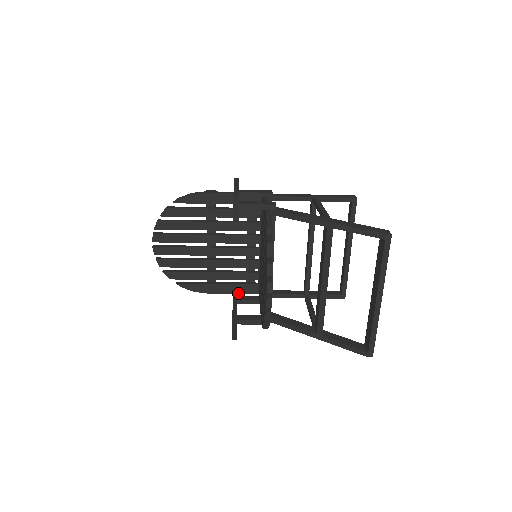
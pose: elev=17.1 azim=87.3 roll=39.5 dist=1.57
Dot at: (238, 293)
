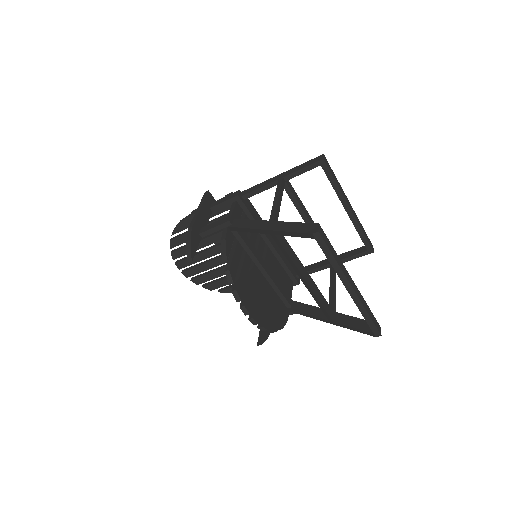
Dot at: occluded
